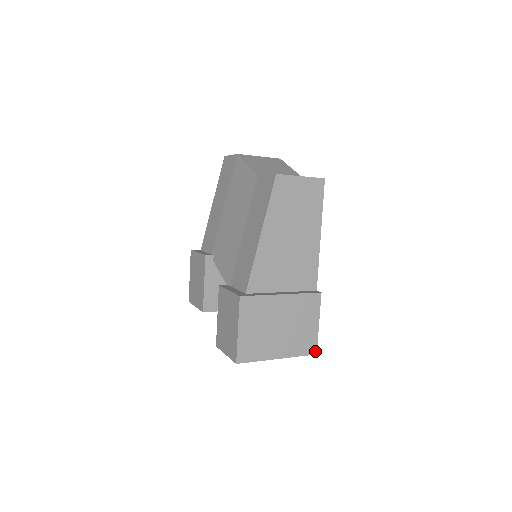
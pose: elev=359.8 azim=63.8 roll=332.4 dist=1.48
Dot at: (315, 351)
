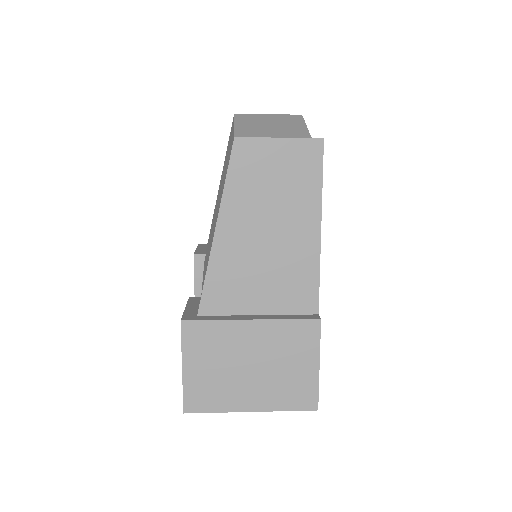
Dot at: (315, 405)
